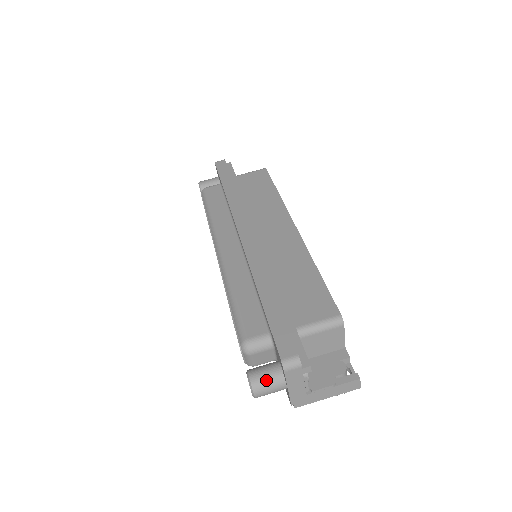
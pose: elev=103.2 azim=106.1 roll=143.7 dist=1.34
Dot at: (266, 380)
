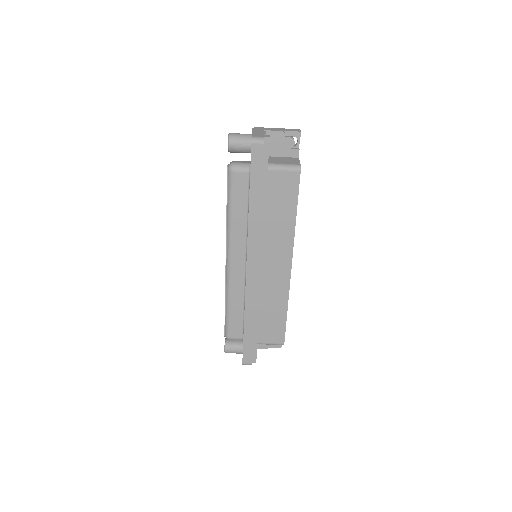
Dot at: occluded
